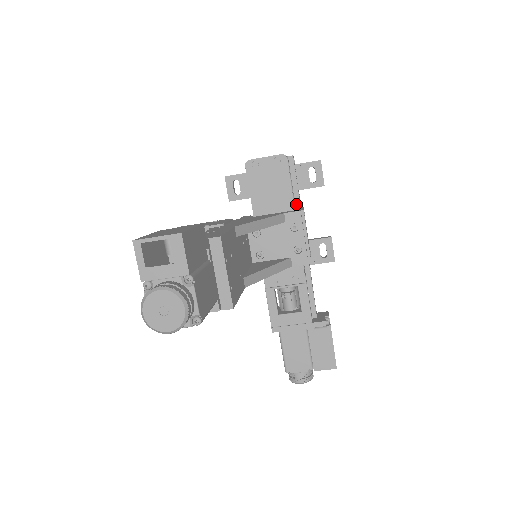
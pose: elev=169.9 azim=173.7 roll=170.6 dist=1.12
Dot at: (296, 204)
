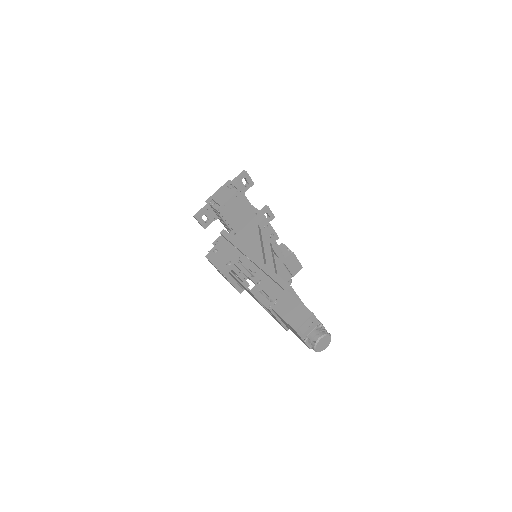
Dot at: occluded
